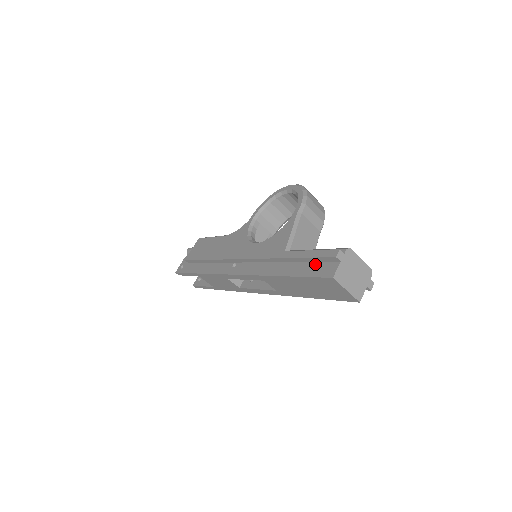
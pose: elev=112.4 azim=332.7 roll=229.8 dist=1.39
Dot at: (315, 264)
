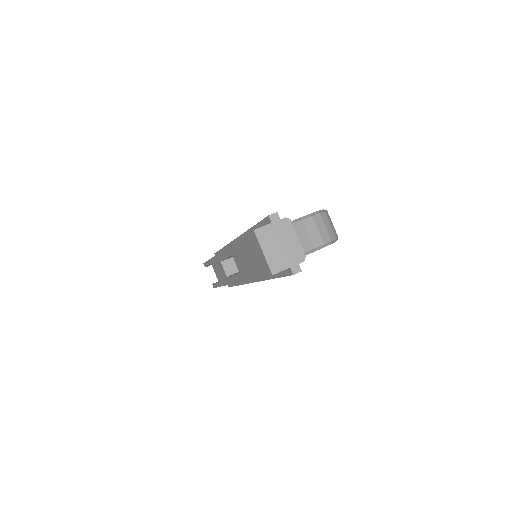
Dot at: occluded
